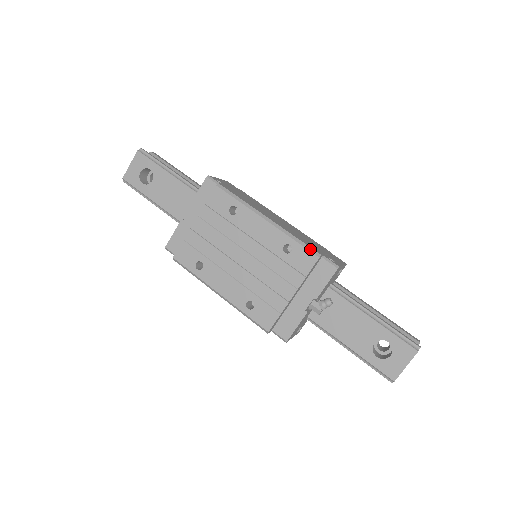
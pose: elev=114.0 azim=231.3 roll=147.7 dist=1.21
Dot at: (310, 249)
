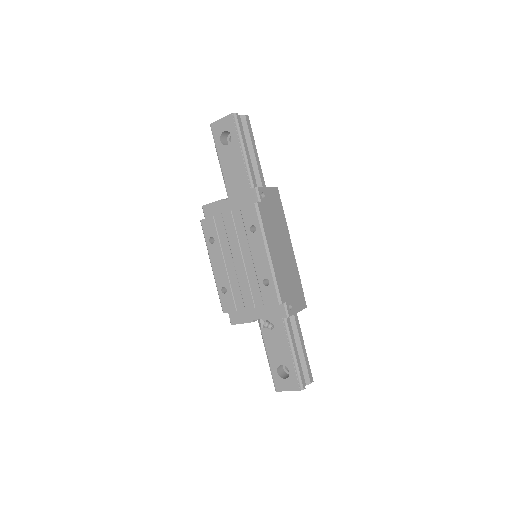
Dot at: (278, 295)
